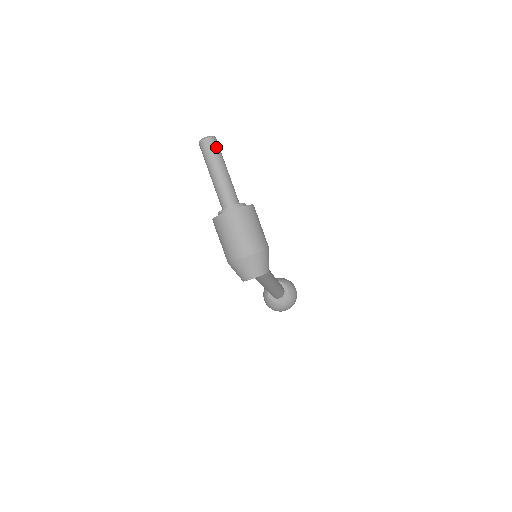
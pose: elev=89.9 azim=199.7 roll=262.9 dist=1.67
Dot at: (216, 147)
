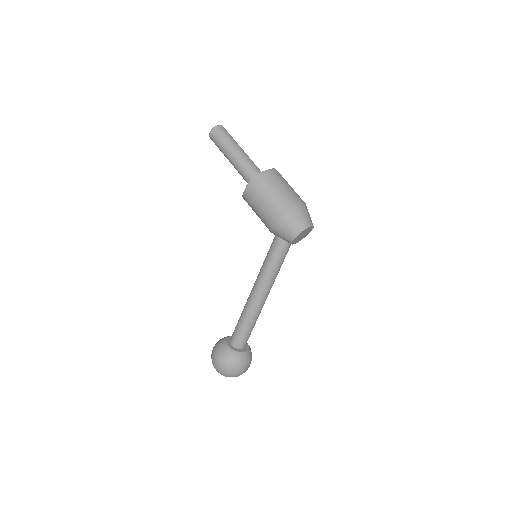
Dot at: occluded
